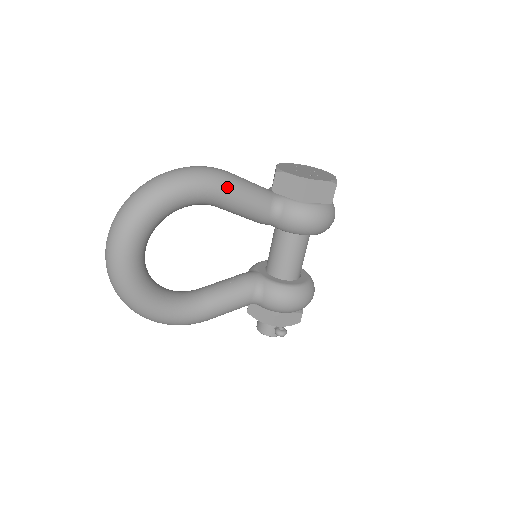
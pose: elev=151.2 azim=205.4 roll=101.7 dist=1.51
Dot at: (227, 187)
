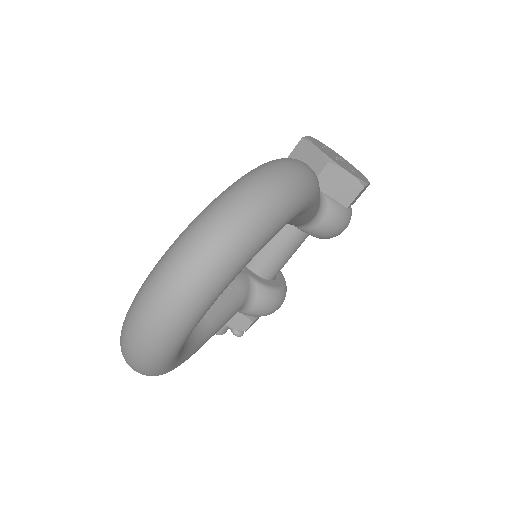
Dot at: (317, 197)
